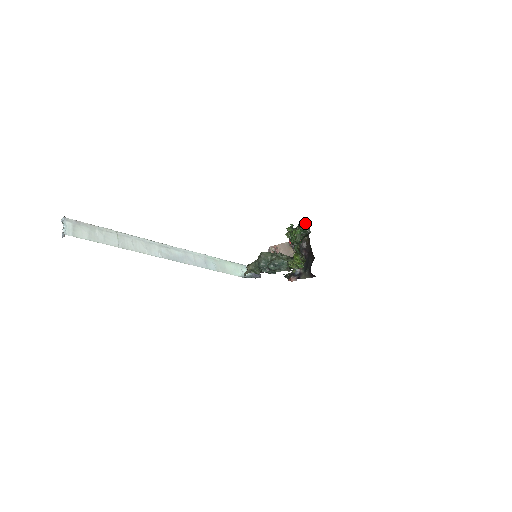
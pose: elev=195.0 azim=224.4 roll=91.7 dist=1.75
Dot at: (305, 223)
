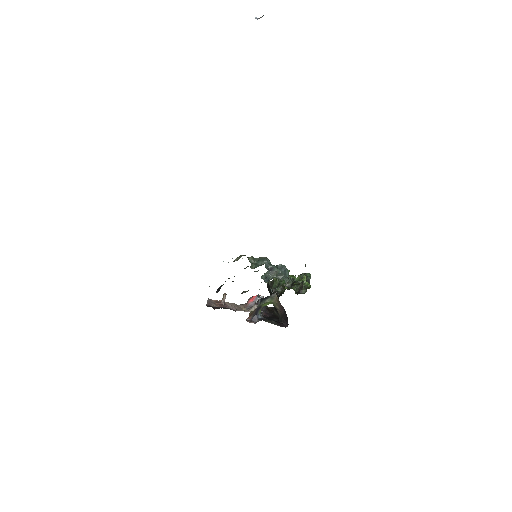
Dot at: occluded
